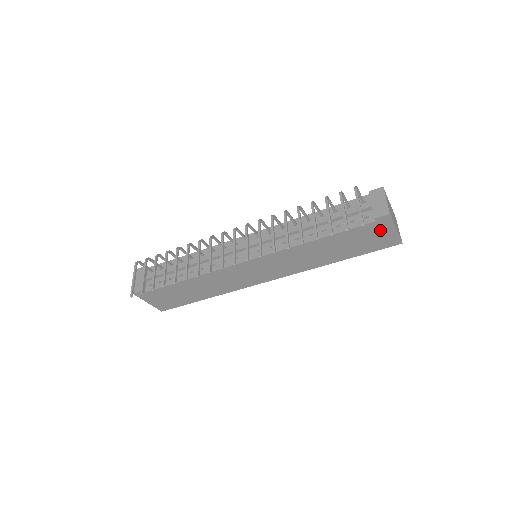
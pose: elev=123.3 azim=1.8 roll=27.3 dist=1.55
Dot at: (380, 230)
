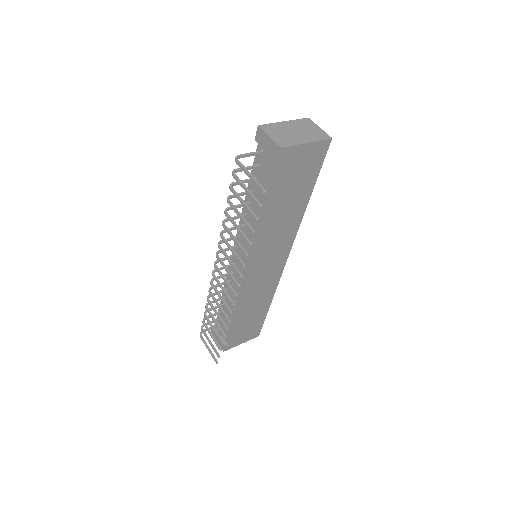
Dot at: (296, 159)
